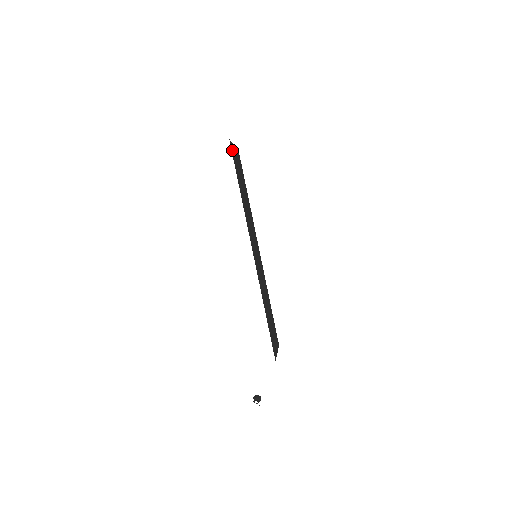
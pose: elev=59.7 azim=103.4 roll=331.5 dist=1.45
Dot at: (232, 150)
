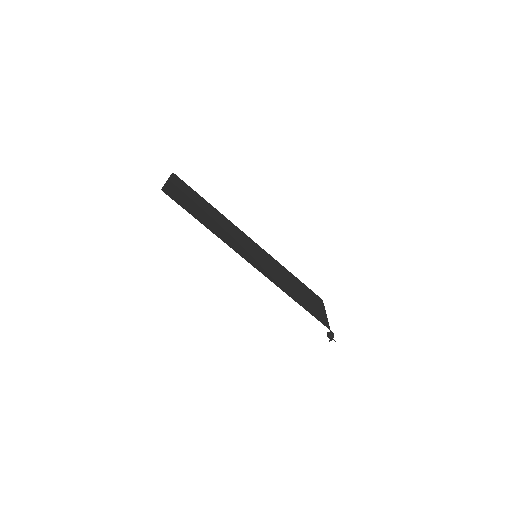
Dot at: (170, 195)
